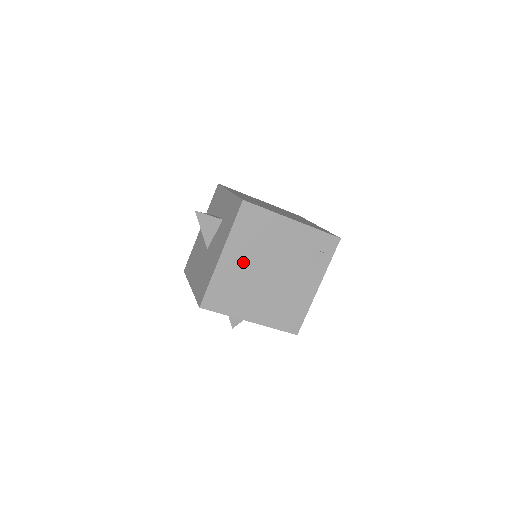
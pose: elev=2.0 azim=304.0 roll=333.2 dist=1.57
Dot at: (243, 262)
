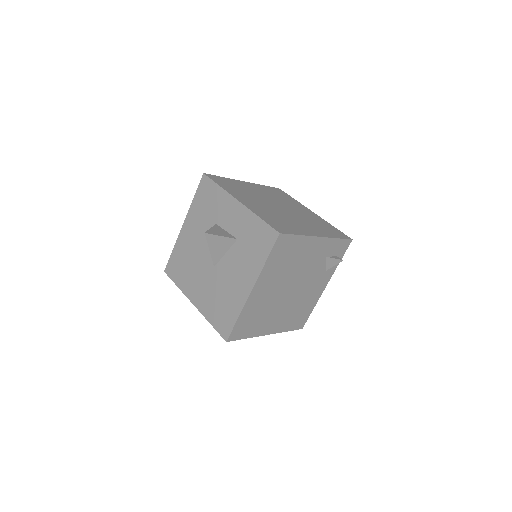
Dot at: (270, 289)
